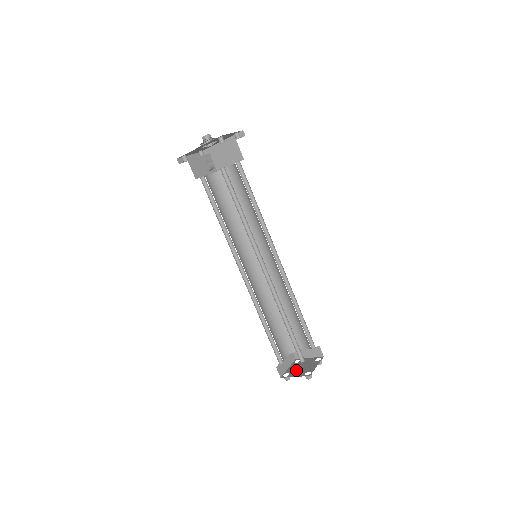
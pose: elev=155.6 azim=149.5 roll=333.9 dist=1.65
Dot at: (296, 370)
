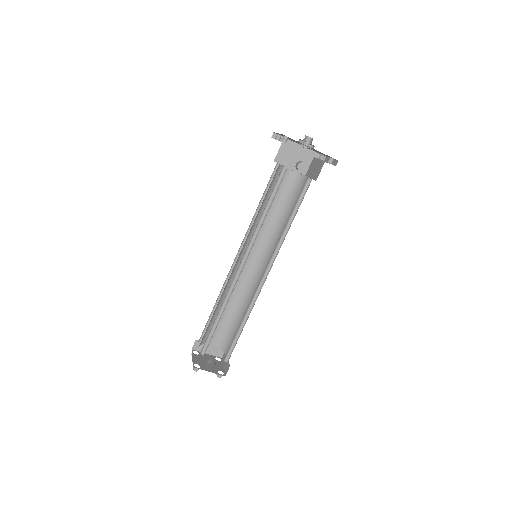
Dot at: occluded
